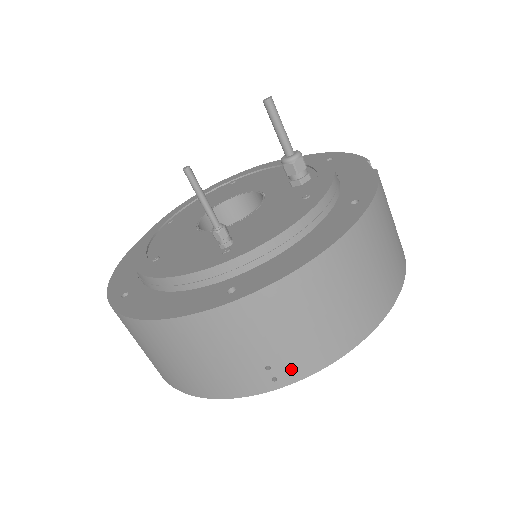
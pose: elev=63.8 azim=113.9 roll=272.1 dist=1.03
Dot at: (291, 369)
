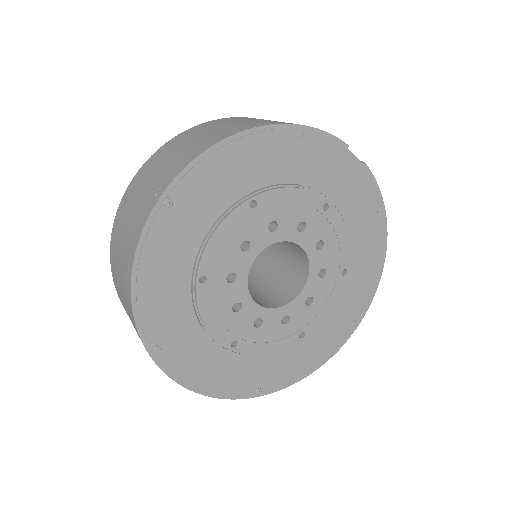
Dot at: (166, 179)
